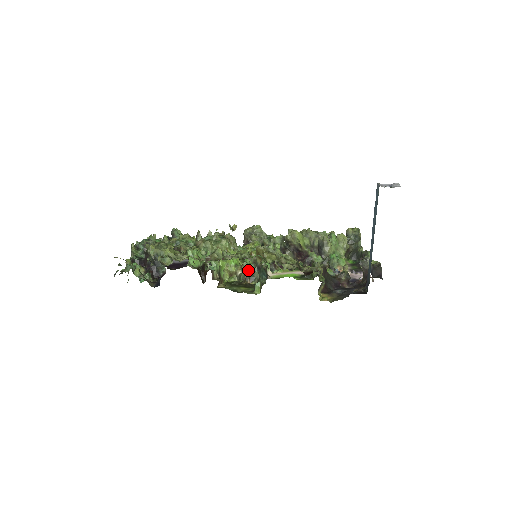
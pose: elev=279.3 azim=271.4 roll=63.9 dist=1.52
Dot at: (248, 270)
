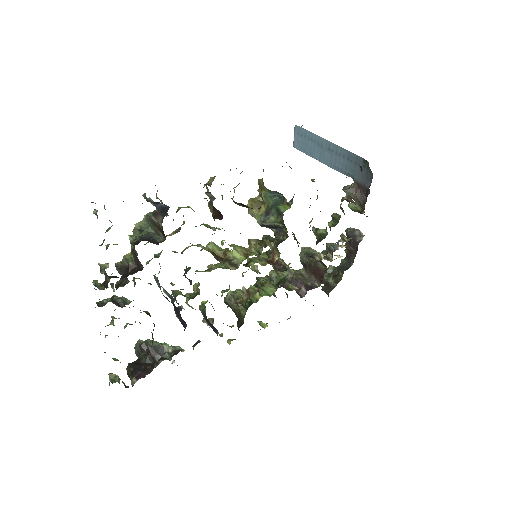
Dot at: (259, 240)
